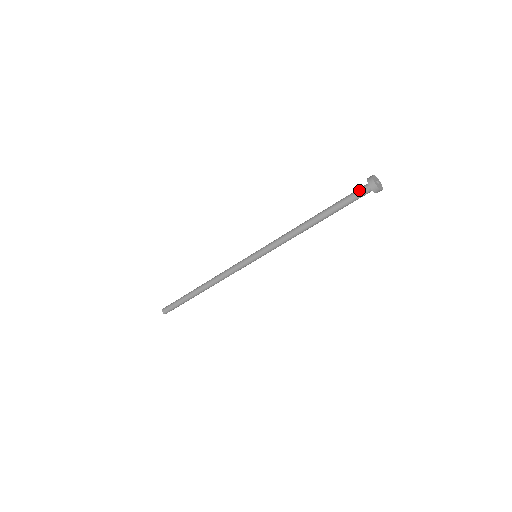
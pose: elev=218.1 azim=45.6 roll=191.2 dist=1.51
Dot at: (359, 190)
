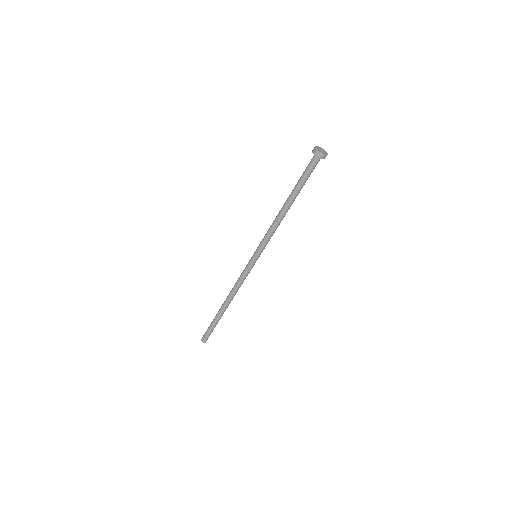
Dot at: (310, 162)
